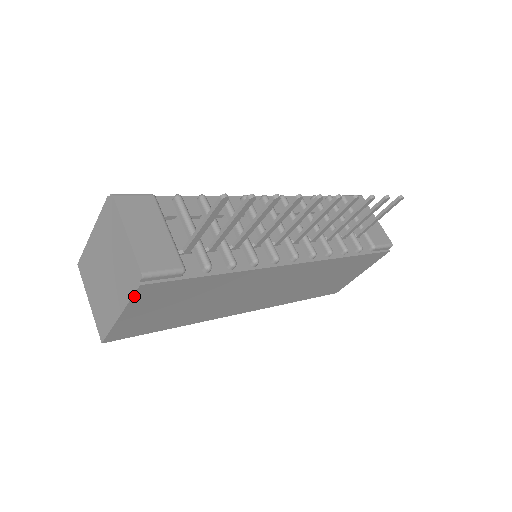
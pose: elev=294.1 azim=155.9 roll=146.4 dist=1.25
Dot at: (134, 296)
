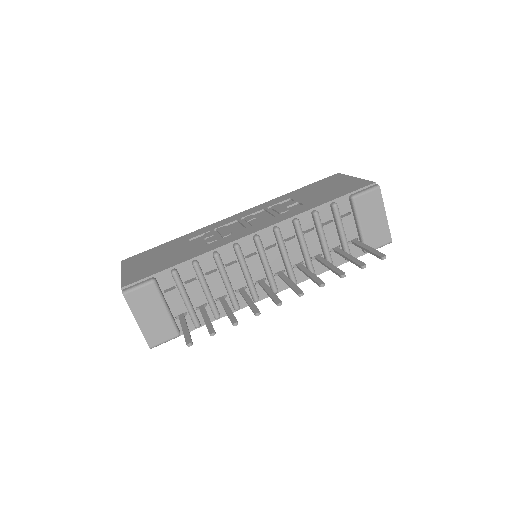
Dot at: occluded
